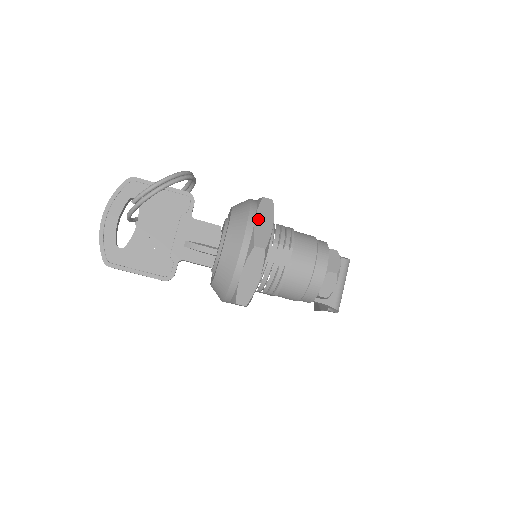
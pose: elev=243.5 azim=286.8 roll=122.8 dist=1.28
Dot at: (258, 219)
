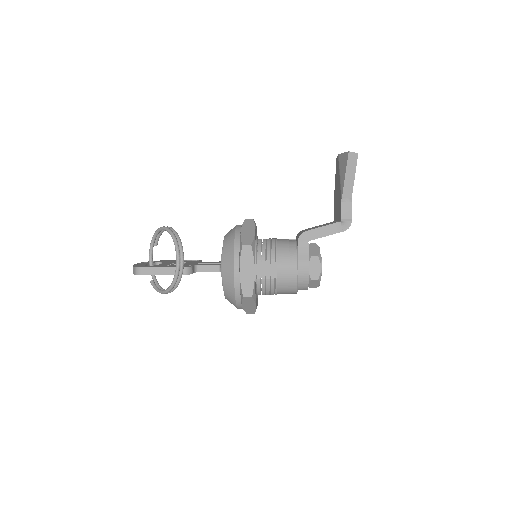
Dot at: (244, 306)
